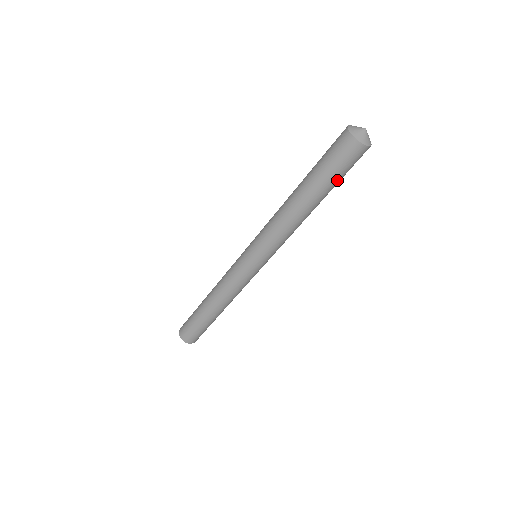
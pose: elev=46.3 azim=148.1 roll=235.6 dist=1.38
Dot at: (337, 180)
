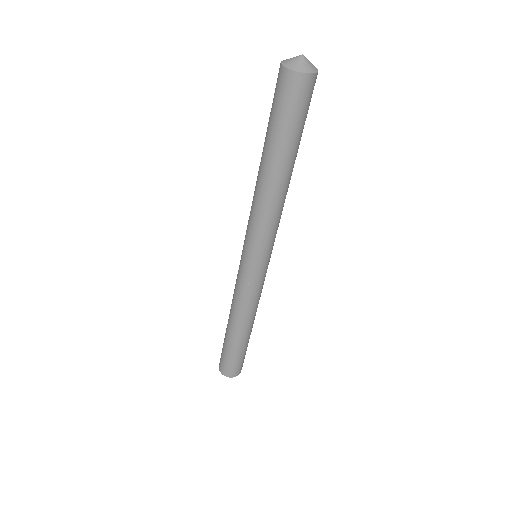
Dot at: (294, 131)
